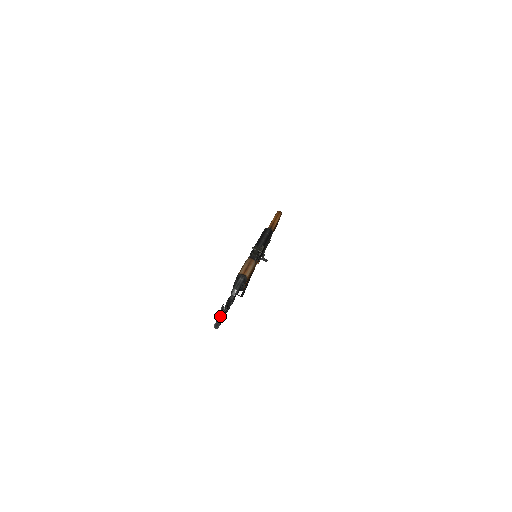
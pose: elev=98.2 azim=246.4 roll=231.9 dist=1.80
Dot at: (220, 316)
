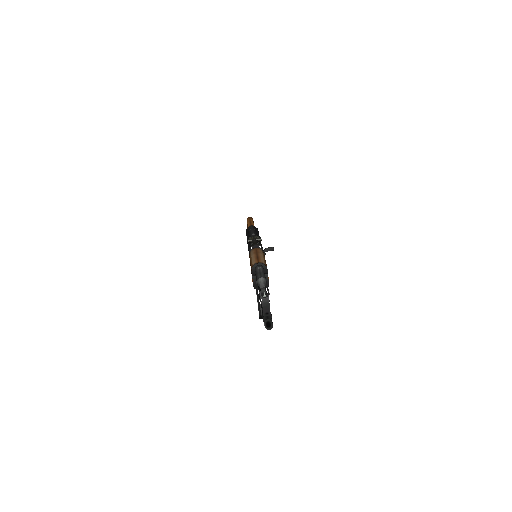
Dot at: (265, 311)
